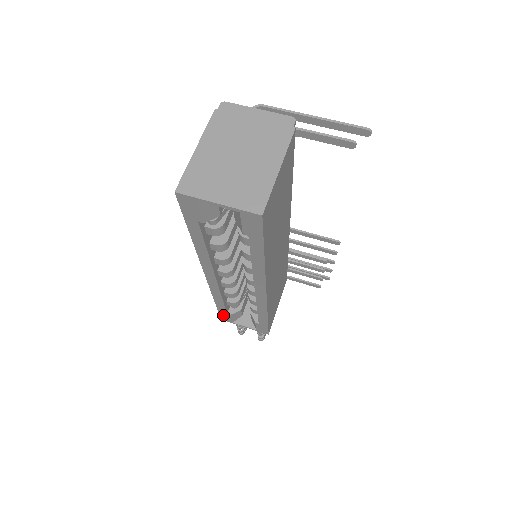
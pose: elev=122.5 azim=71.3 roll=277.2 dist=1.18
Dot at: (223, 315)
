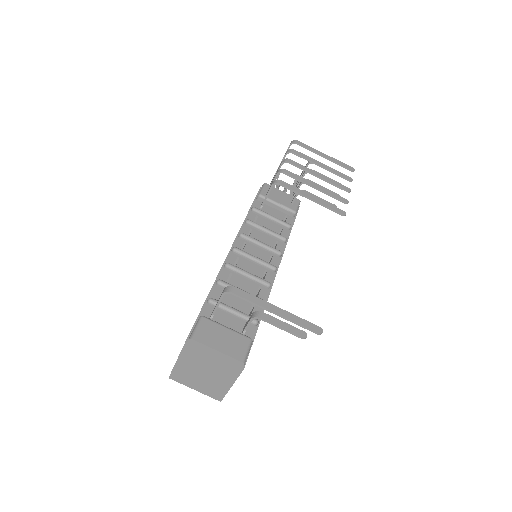
Dot at: occluded
